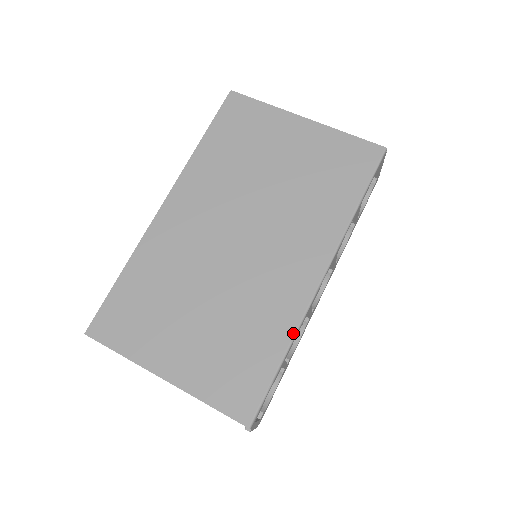
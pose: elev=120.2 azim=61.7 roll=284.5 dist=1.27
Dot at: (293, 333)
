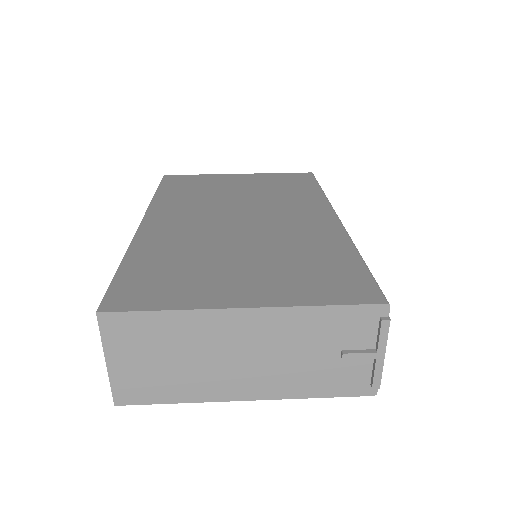
Dot at: (351, 243)
